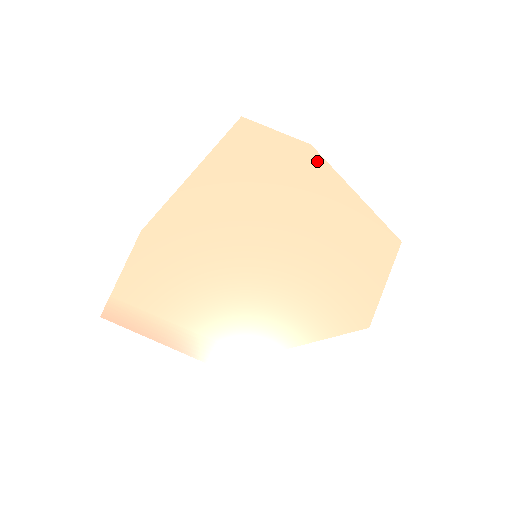
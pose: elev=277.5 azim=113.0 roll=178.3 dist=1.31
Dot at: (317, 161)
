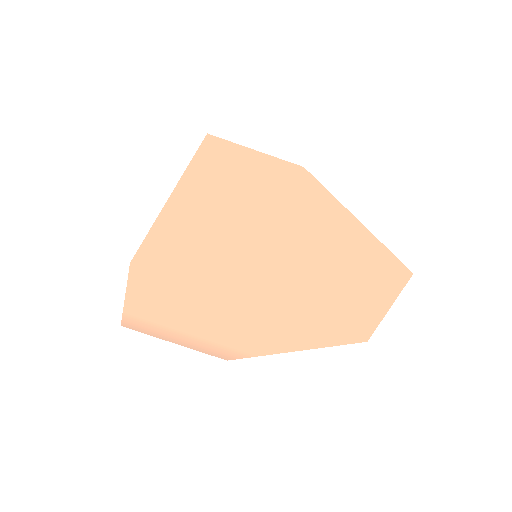
Dot at: (312, 188)
